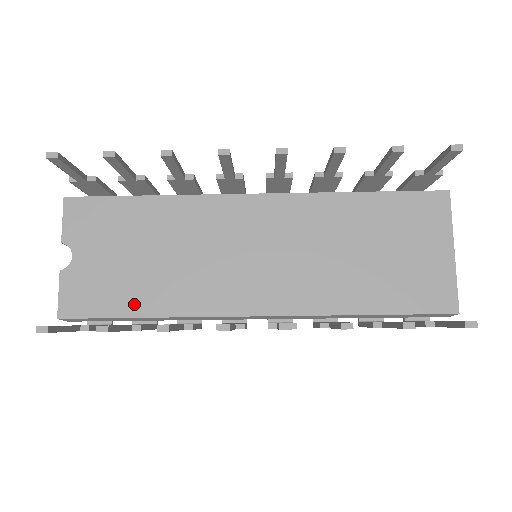
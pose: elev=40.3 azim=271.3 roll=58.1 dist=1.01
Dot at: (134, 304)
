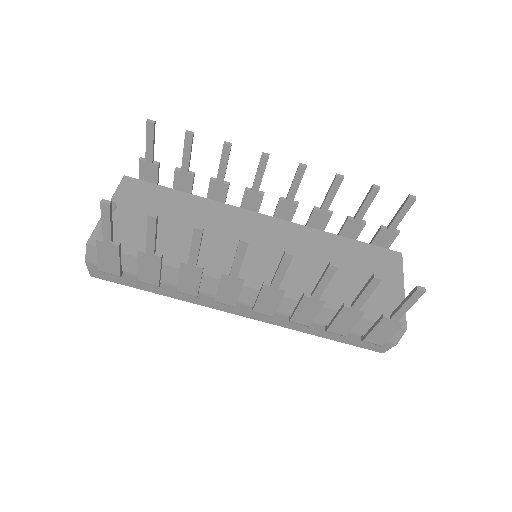
Dot at: occluded
